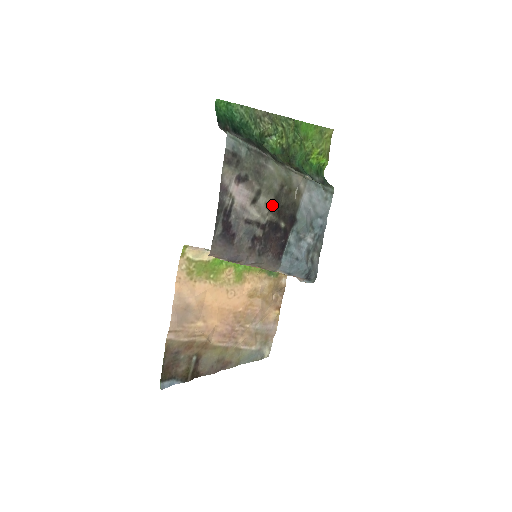
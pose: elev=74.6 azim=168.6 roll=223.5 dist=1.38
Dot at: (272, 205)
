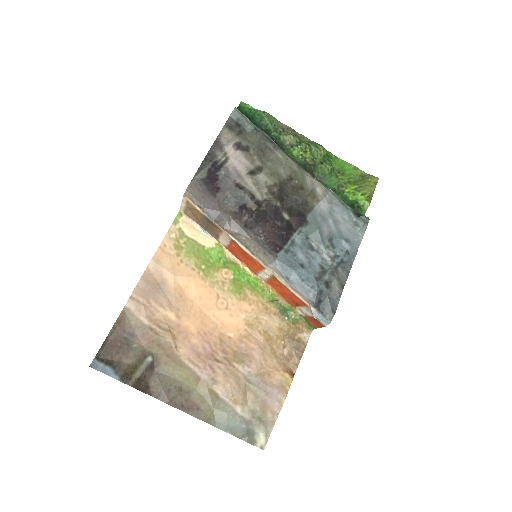
Dot at: (275, 189)
